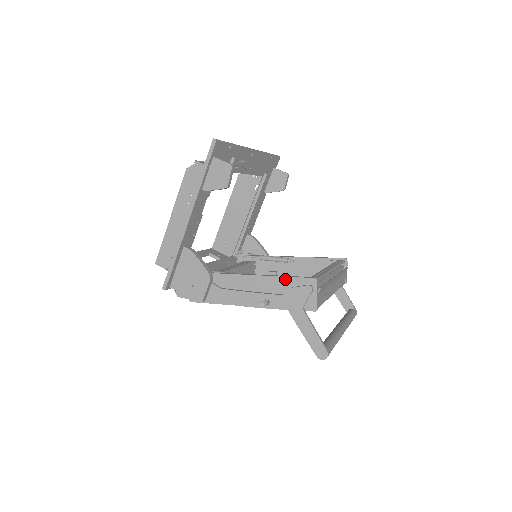
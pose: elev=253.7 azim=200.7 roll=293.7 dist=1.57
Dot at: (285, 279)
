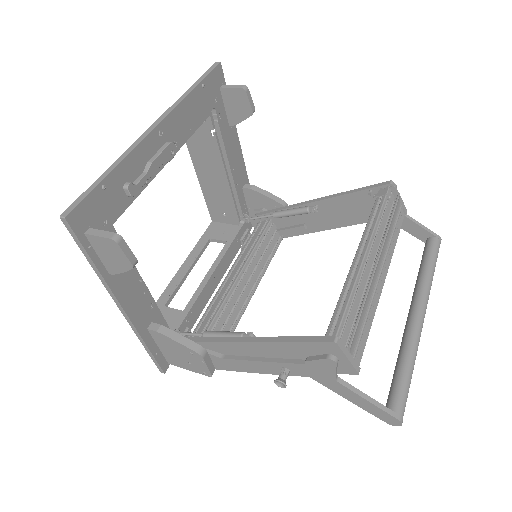
Dot at: (292, 344)
